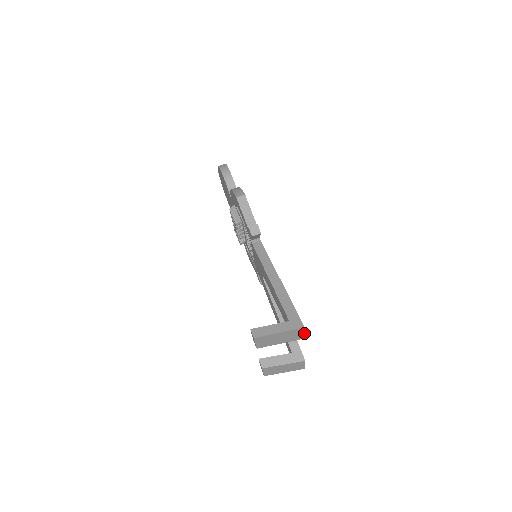
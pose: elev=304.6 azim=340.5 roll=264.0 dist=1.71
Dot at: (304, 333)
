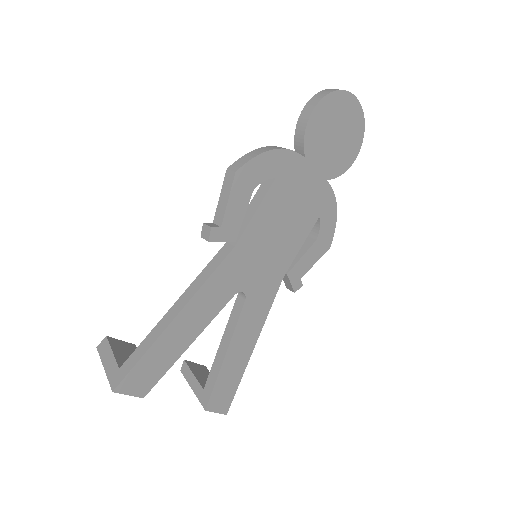
Dot at: (129, 394)
